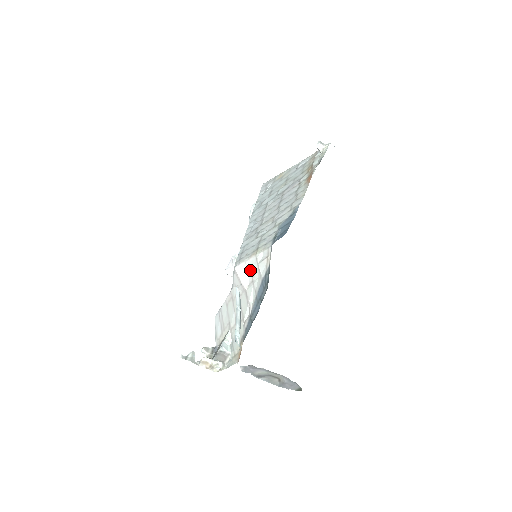
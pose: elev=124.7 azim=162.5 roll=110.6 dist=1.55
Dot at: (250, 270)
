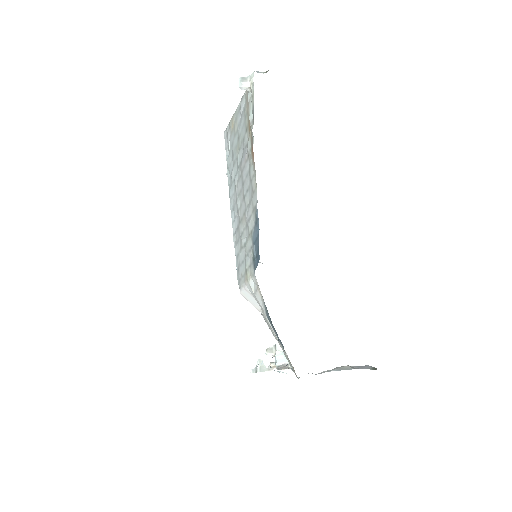
Dot at: (253, 297)
